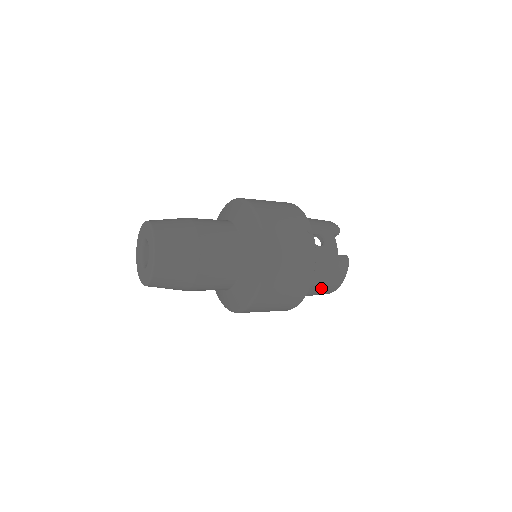
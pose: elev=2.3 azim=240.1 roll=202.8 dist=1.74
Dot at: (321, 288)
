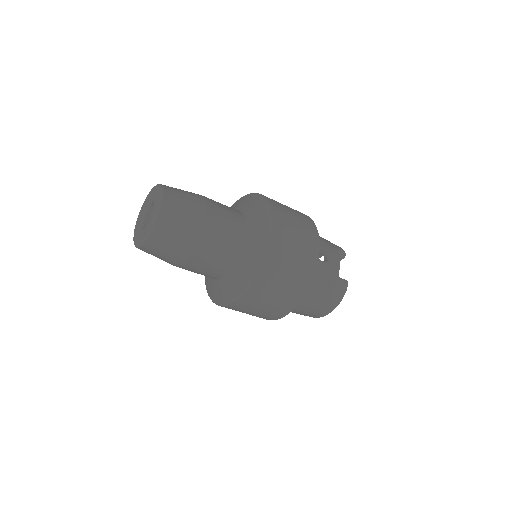
Dot at: (313, 306)
